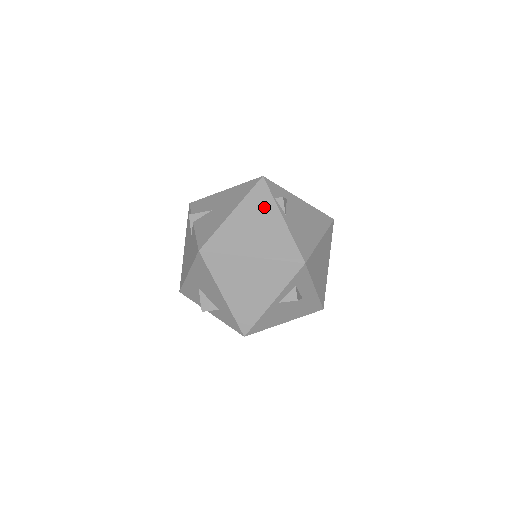
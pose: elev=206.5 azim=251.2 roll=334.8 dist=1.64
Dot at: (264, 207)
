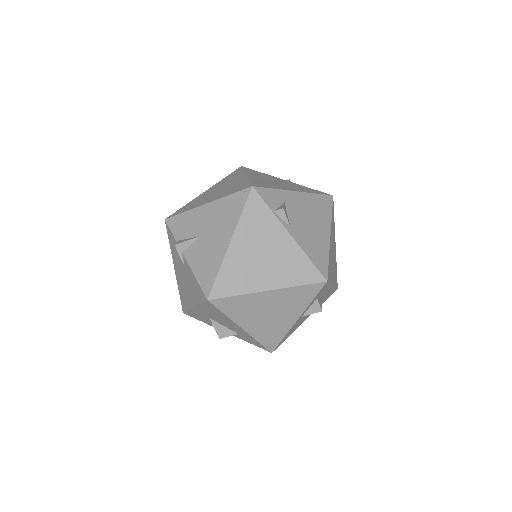
Dot at: (265, 226)
